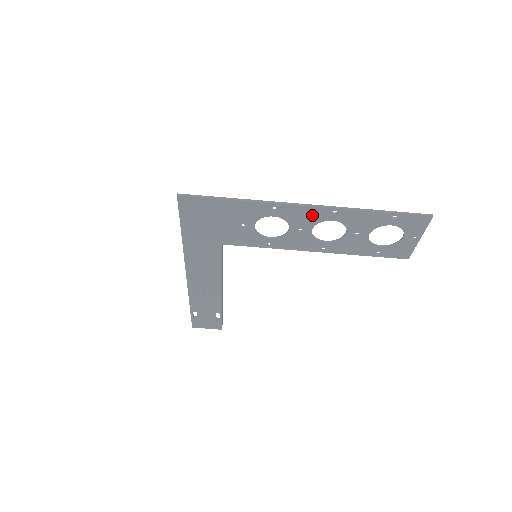
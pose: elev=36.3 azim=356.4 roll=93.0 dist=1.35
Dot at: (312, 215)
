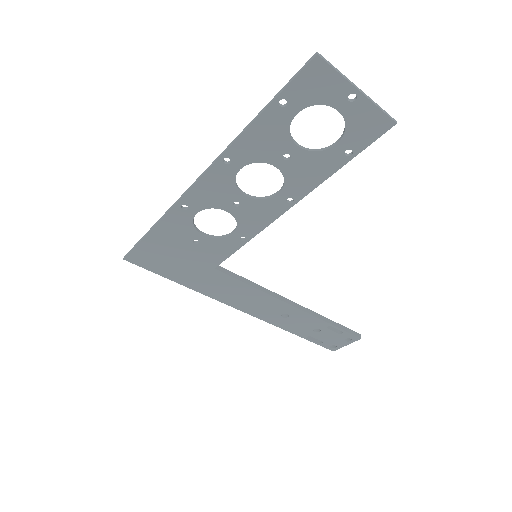
Dot at: (217, 183)
